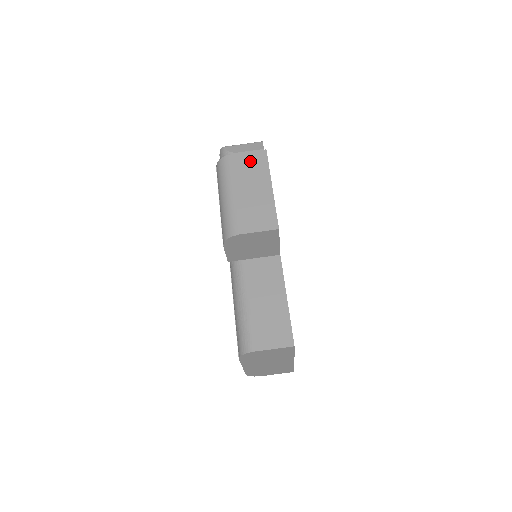
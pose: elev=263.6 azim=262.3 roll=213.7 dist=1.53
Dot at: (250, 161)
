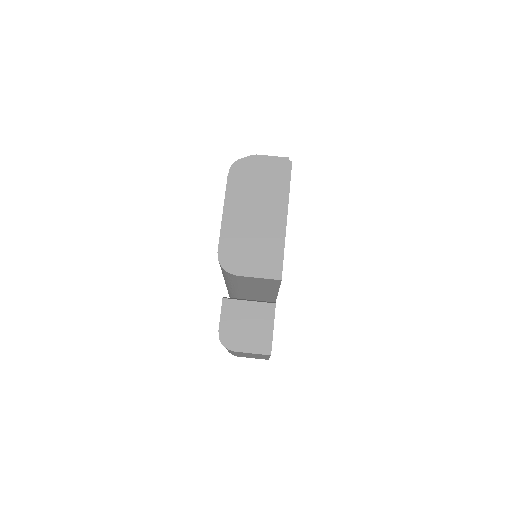
Dot at: occluded
